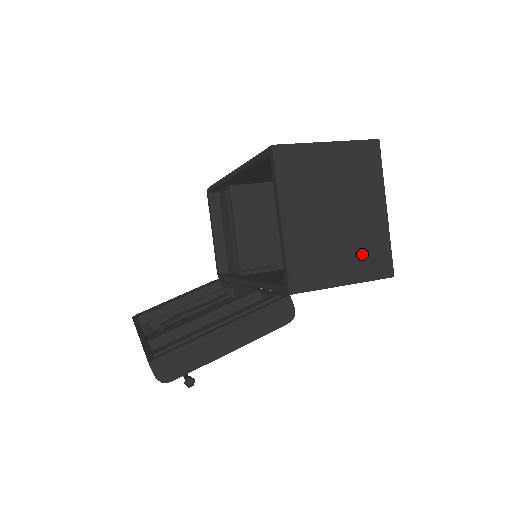
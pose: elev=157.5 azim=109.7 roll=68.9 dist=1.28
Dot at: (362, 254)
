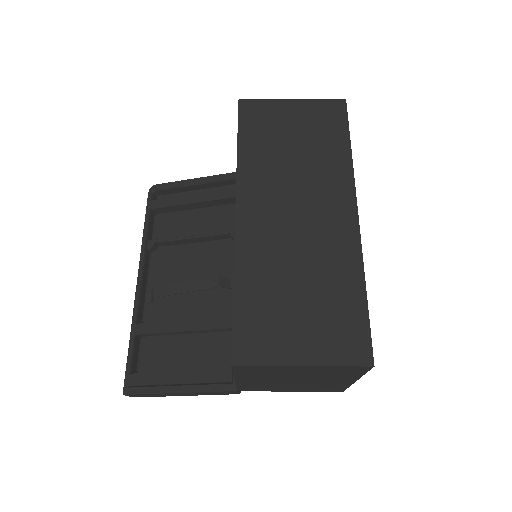
Dot at: (315, 387)
